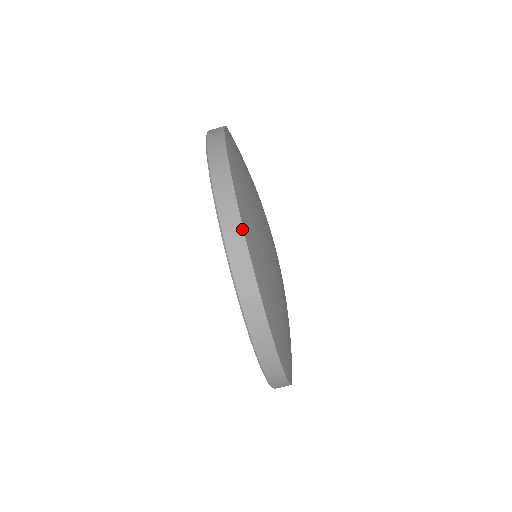
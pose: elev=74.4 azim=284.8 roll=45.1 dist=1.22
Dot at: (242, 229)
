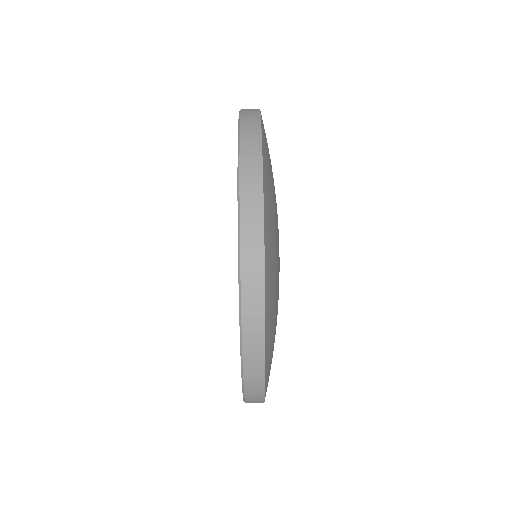
Dot at: occluded
